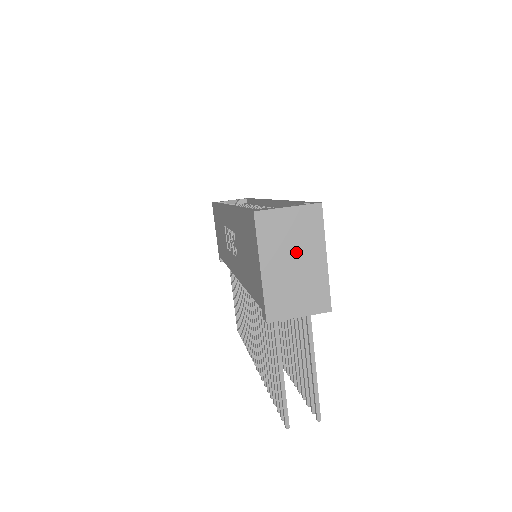
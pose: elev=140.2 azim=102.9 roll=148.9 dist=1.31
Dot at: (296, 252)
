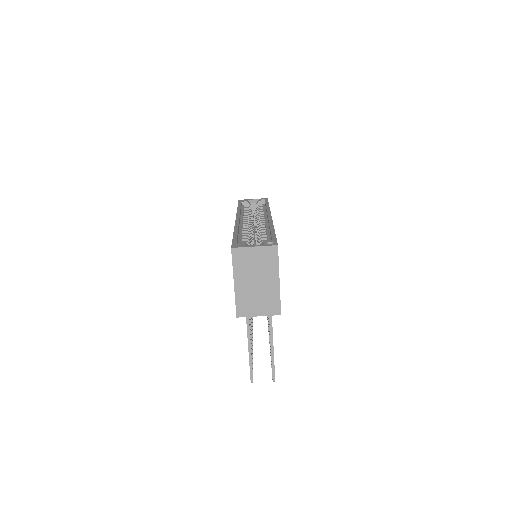
Dot at: (258, 275)
